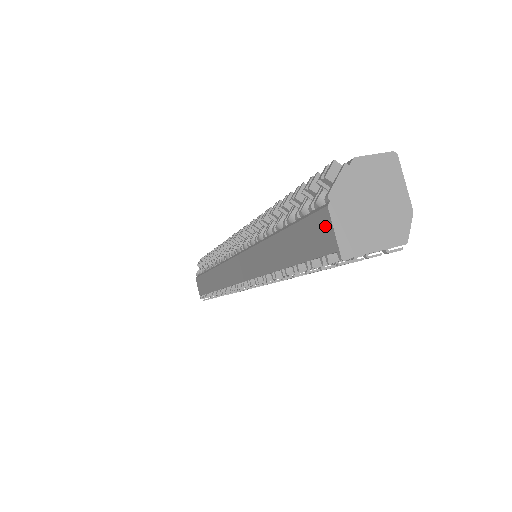
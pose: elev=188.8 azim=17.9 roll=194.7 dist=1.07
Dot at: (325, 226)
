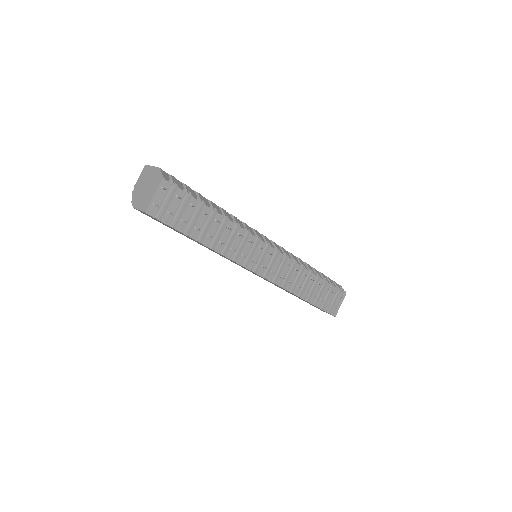
Dot at: occluded
